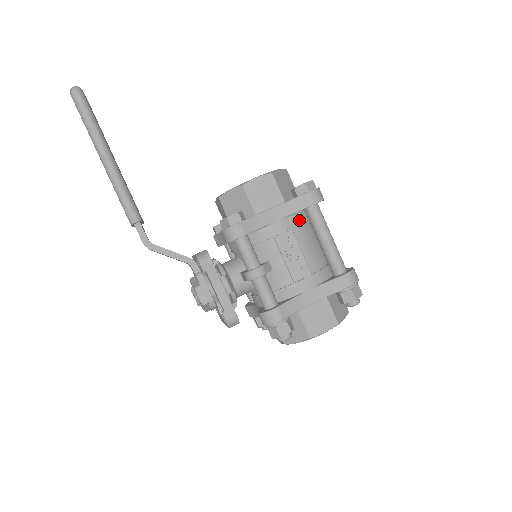
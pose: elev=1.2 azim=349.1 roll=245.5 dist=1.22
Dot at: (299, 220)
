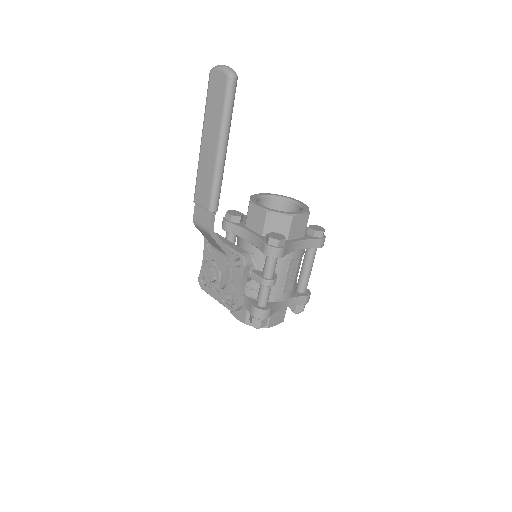
Dot at: (304, 252)
